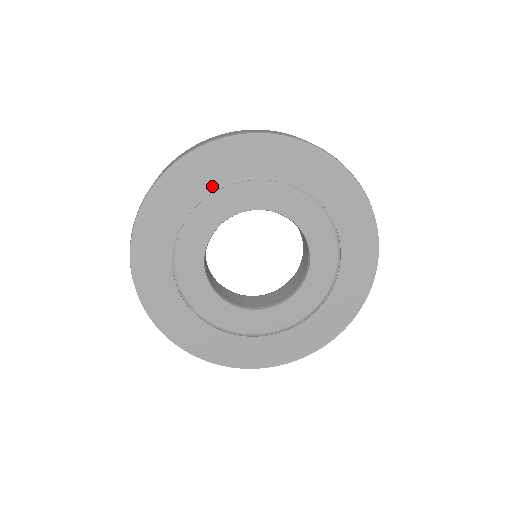
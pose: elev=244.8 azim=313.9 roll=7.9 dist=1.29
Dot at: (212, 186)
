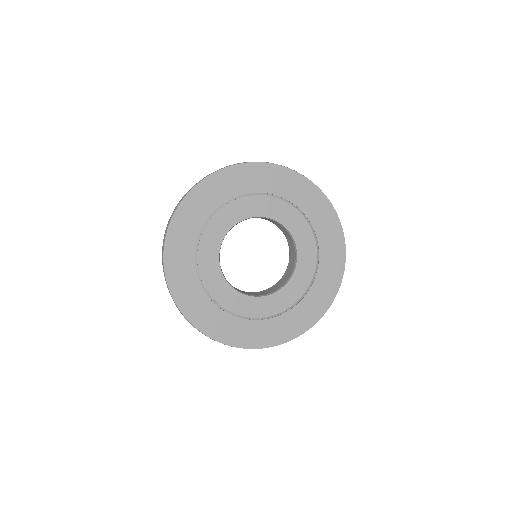
Dot at: (270, 191)
